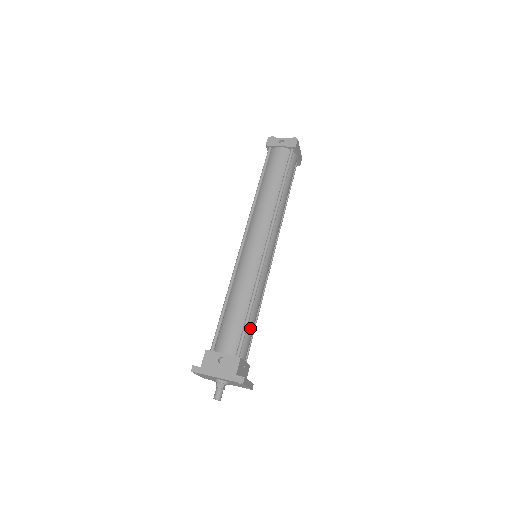
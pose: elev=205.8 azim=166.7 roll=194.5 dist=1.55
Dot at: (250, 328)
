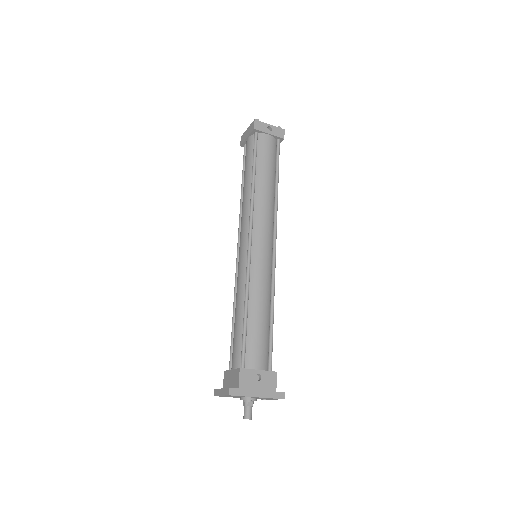
Dot at: occluded
